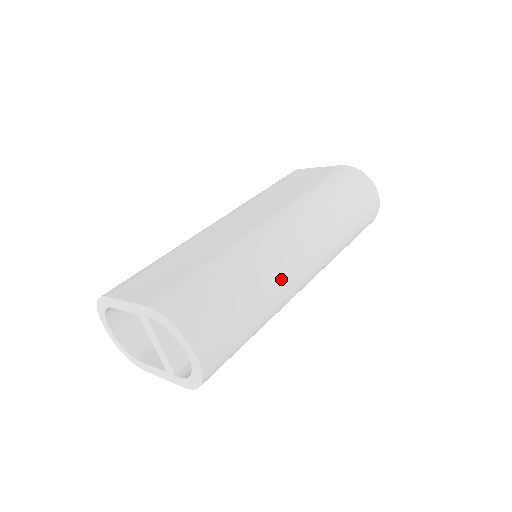
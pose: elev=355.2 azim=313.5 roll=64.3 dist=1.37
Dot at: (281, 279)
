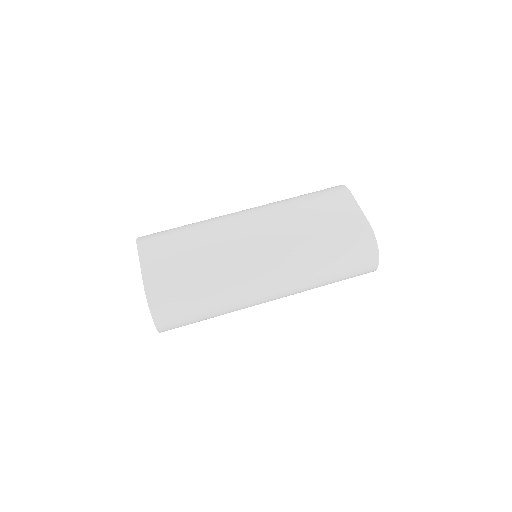
Dot at: (240, 304)
